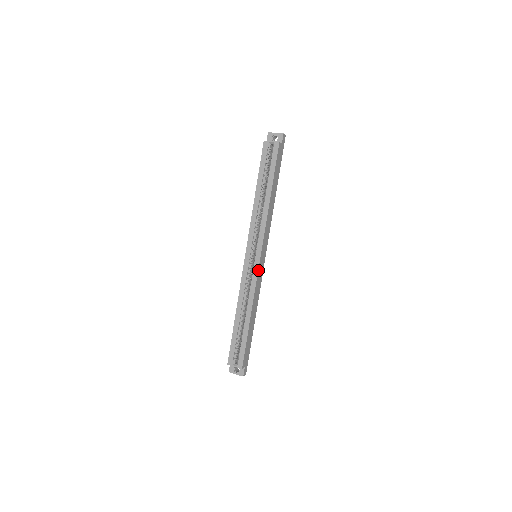
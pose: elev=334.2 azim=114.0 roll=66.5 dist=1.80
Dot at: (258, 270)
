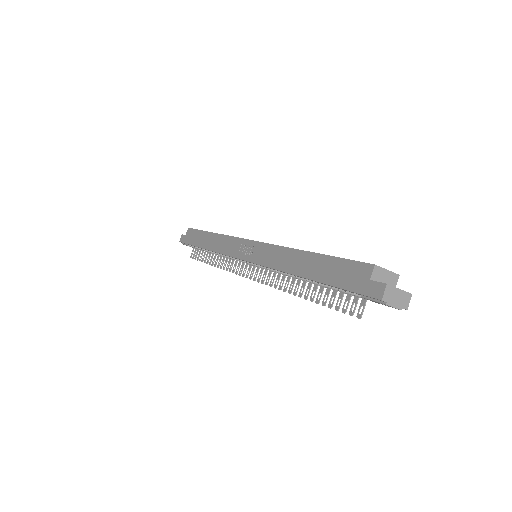
Dot at: occluded
